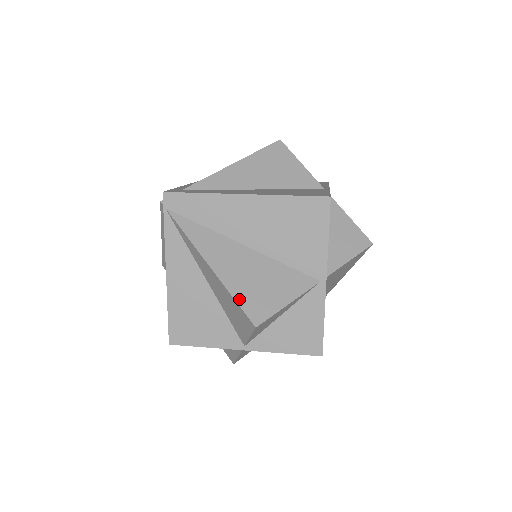
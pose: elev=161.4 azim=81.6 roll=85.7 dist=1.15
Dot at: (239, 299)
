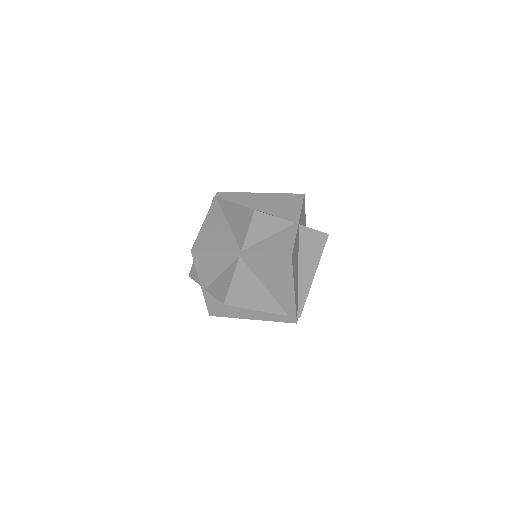
Dot at: occluded
